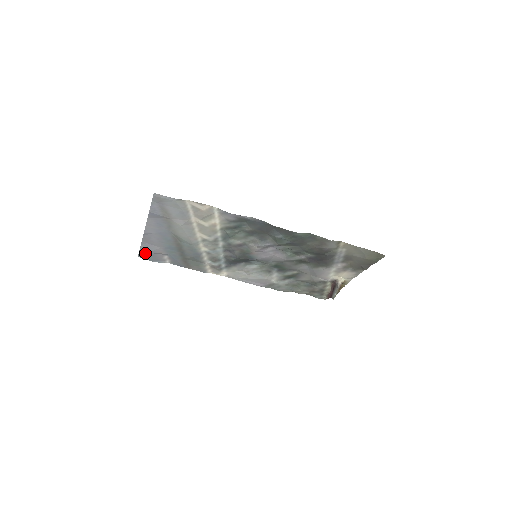
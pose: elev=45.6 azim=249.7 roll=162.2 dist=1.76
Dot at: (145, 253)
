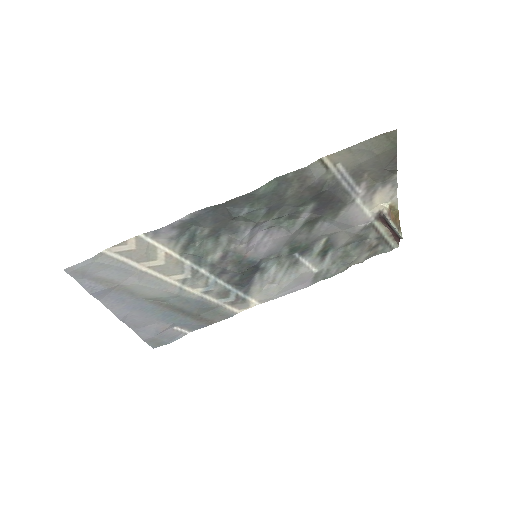
Dot at: (152, 340)
